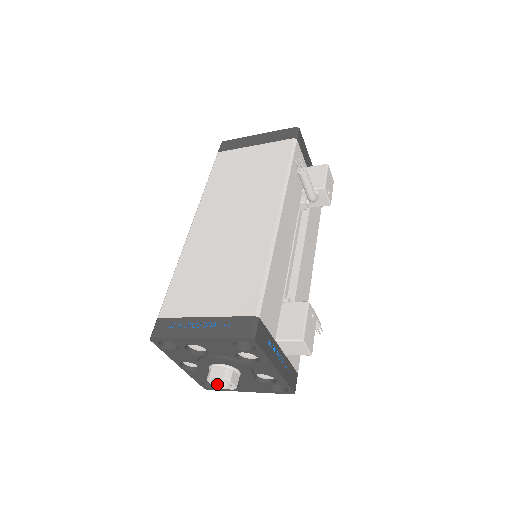
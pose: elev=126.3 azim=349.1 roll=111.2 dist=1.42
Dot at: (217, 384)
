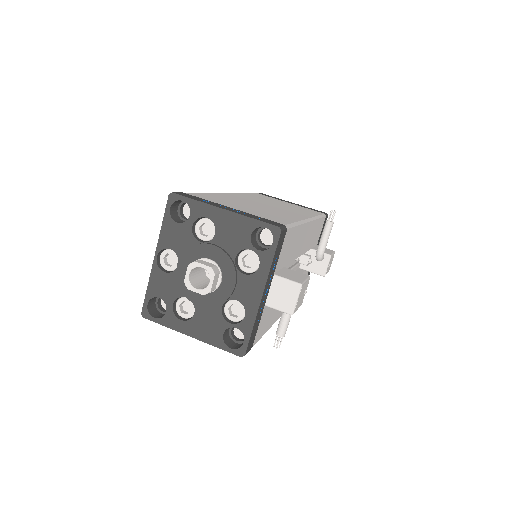
Dot at: (190, 281)
